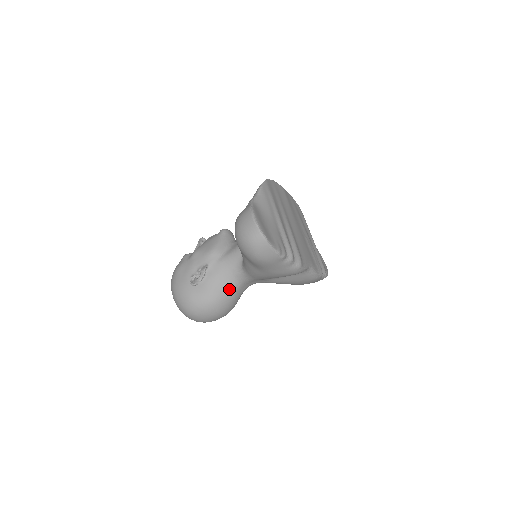
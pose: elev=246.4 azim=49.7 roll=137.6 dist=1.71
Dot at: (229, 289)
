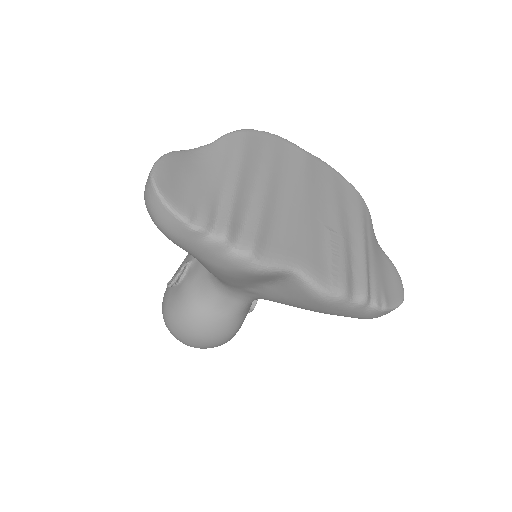
Dot at: (206, 298)
